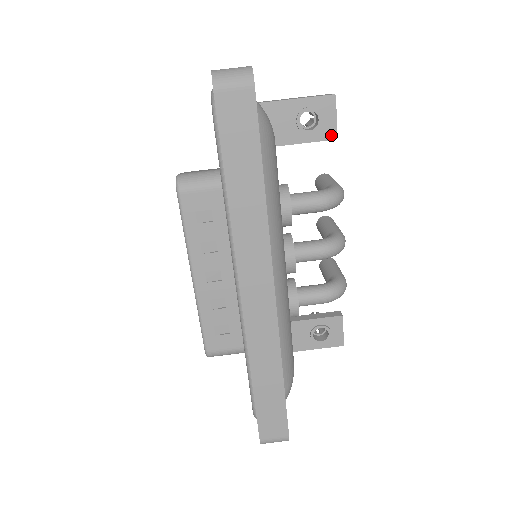
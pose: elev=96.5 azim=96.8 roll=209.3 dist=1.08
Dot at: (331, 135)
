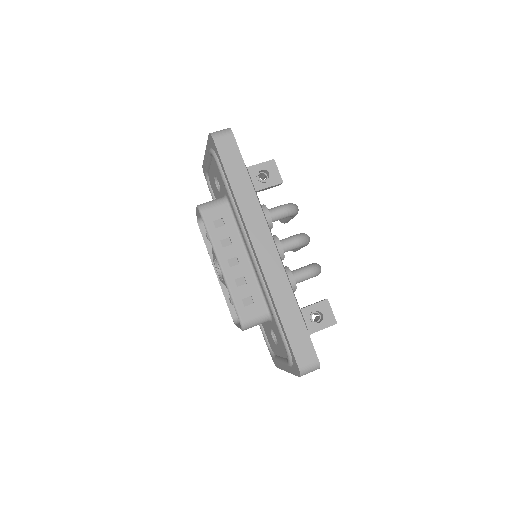
Dot at: (279, 181)
